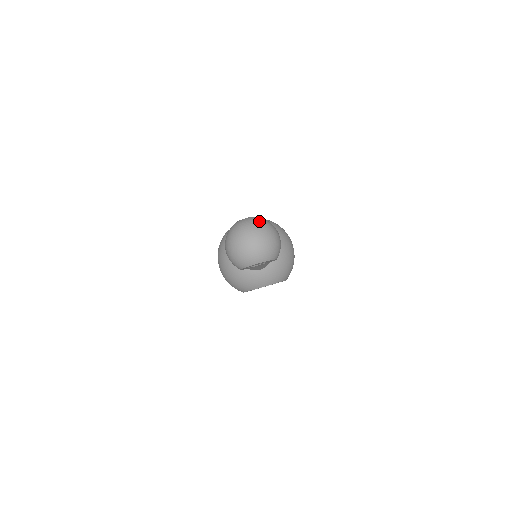
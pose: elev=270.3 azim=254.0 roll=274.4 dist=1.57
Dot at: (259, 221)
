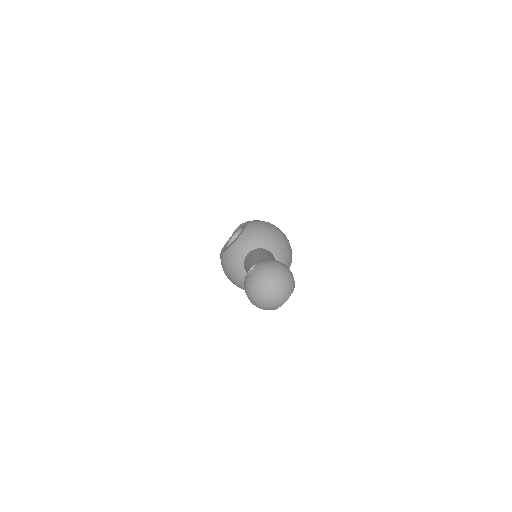
Dot at: (266, 270)
